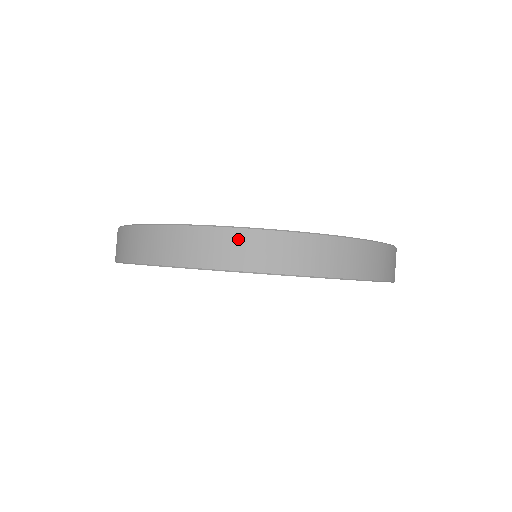
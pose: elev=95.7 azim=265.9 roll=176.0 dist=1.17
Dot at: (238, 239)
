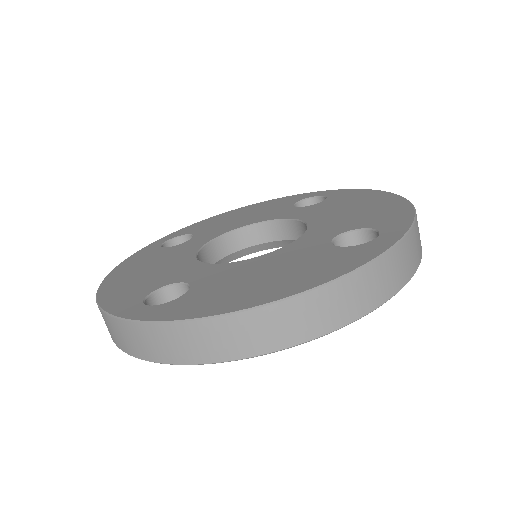
Dot at: (259, 321)
